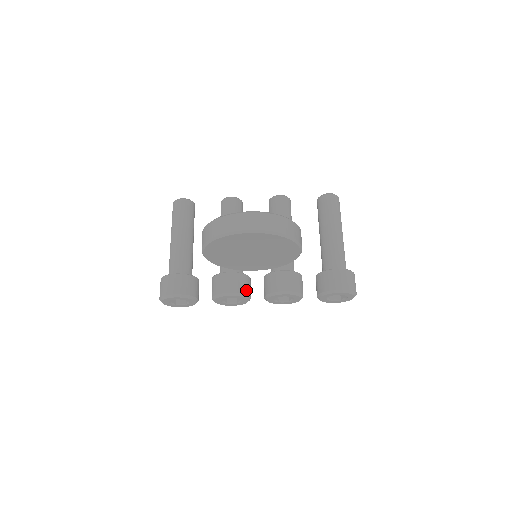
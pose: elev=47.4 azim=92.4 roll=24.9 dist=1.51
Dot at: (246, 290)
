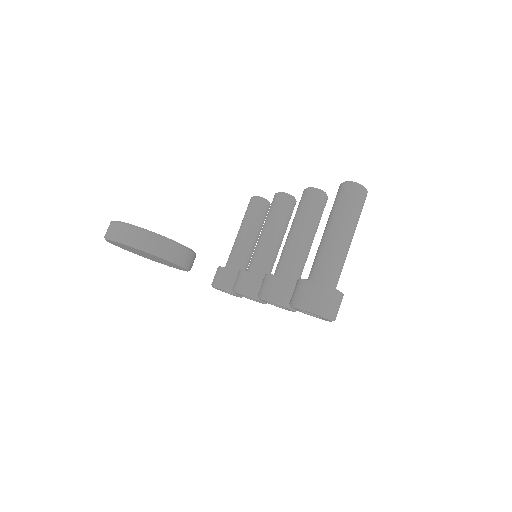
Dot at: (250, 289)
